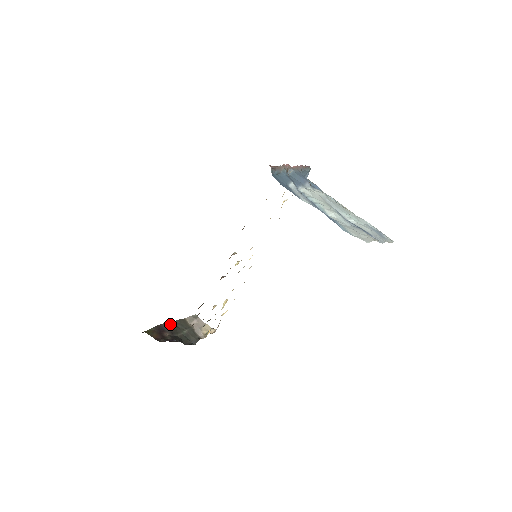
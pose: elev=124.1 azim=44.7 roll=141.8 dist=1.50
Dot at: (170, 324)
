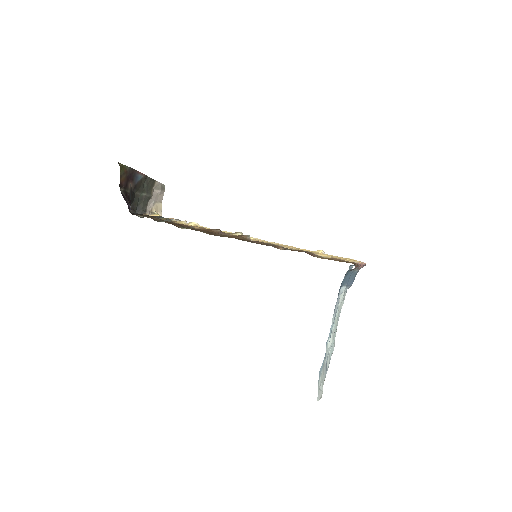
Dot at: (142, 177)
